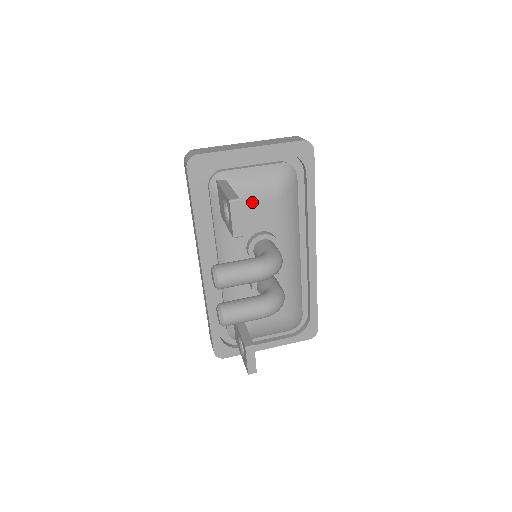
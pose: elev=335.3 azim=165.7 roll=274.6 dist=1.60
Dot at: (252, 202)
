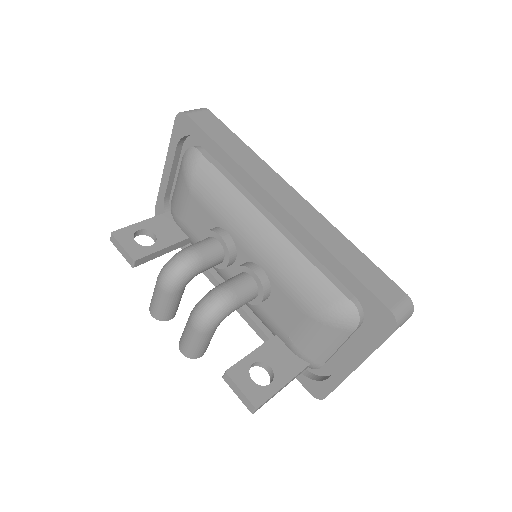
Dot at: (185, 213)
